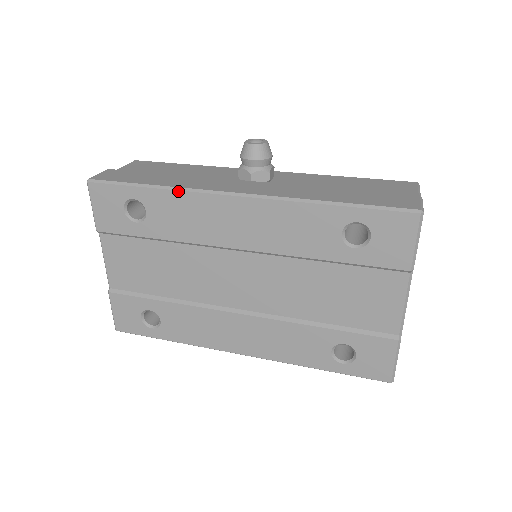
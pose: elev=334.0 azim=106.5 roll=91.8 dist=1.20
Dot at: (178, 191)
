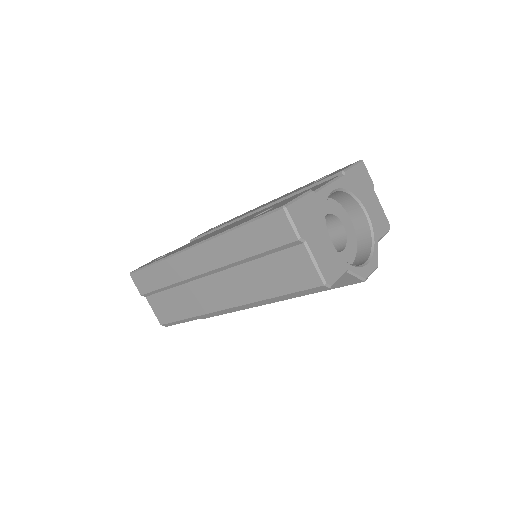
Dot at: occluded
